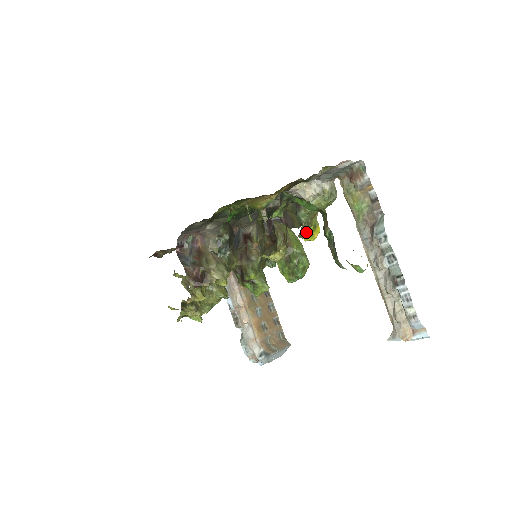
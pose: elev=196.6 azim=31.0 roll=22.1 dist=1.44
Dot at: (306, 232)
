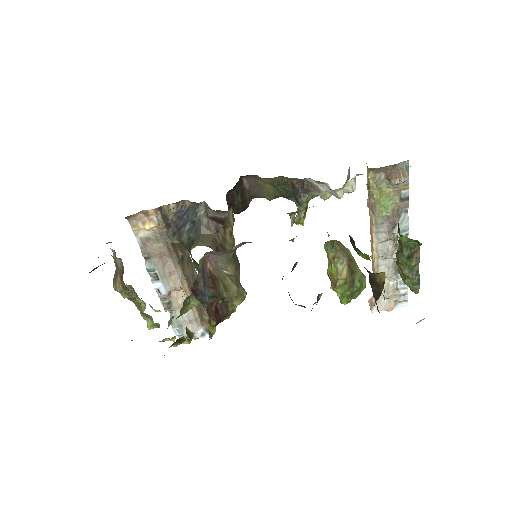
Dot at: (304, 218)
